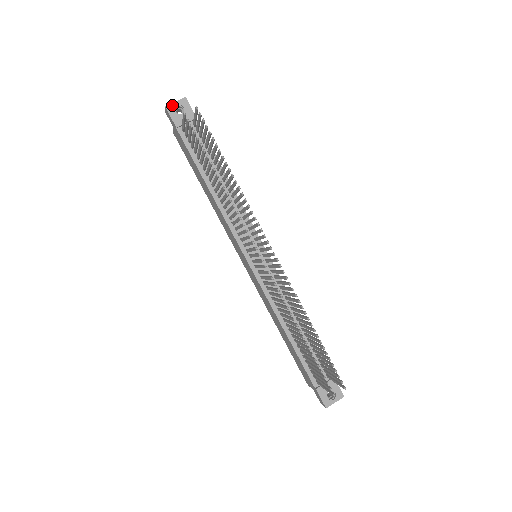
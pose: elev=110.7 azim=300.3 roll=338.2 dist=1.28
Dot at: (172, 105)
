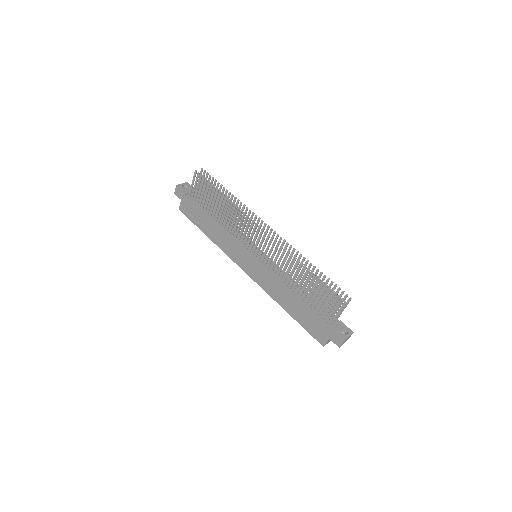
Dot at: (180, 185)
